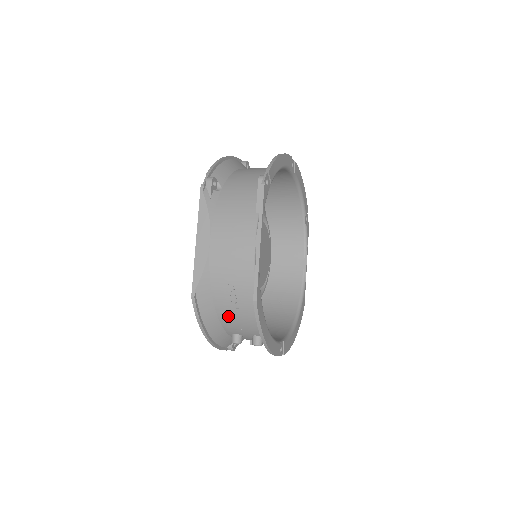
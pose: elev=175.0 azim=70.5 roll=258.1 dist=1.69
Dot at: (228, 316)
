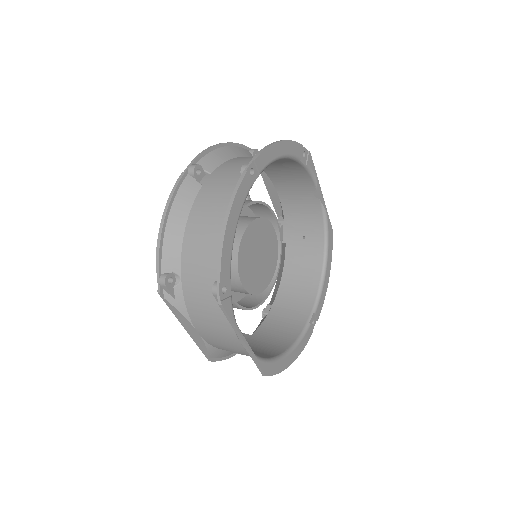
Dot at: occluded
